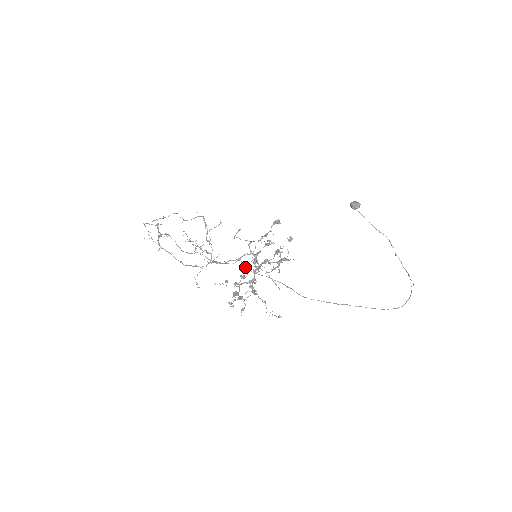
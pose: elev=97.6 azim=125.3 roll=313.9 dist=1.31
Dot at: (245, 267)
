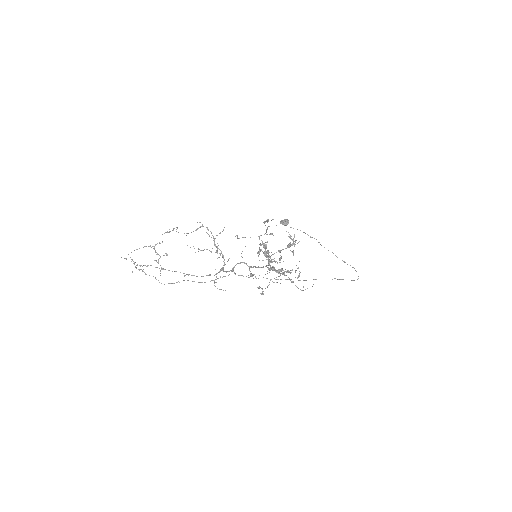
Dot at: (241, 275)
